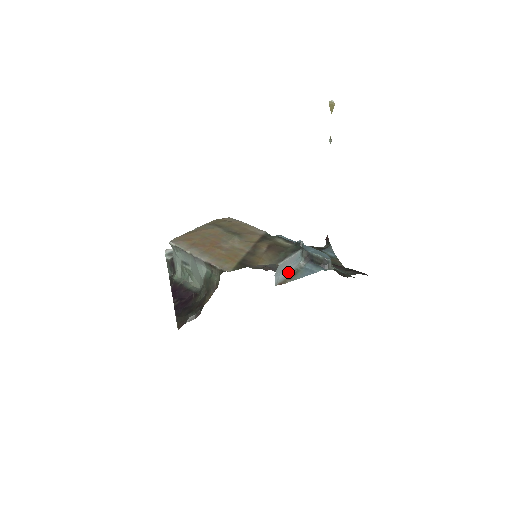
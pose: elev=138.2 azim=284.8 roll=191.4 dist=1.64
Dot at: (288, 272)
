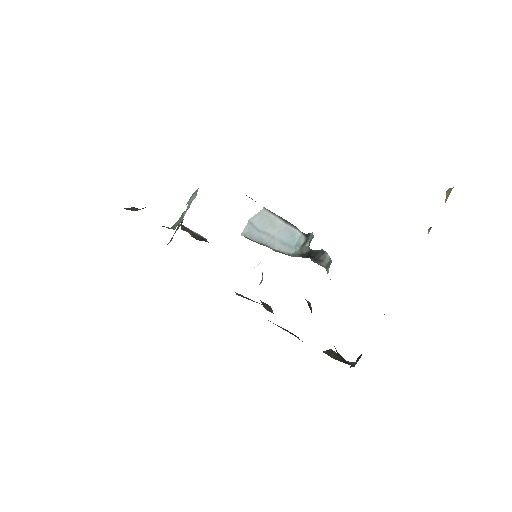
Dot at: (269, 243)
